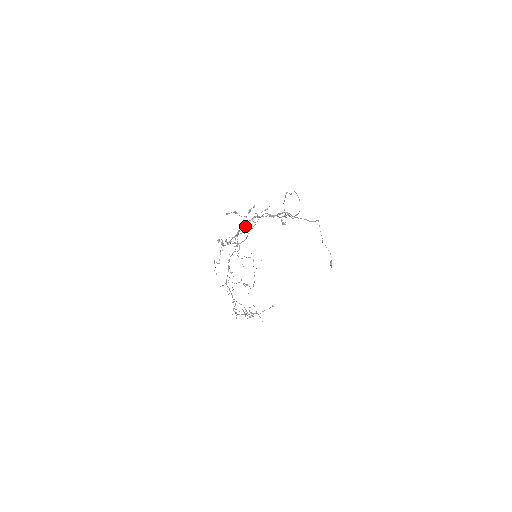
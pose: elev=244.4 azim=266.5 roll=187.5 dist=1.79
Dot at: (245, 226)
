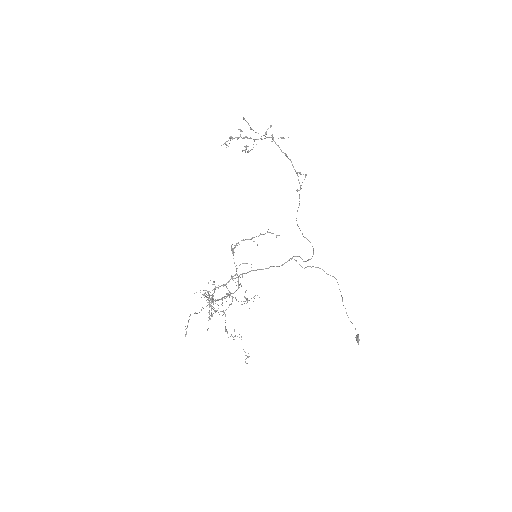
Dot at: occluded
